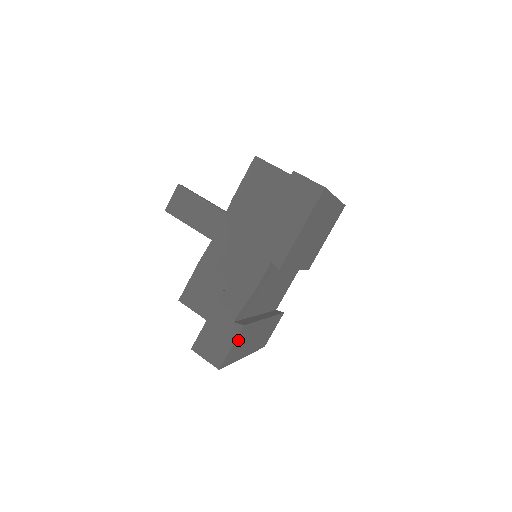
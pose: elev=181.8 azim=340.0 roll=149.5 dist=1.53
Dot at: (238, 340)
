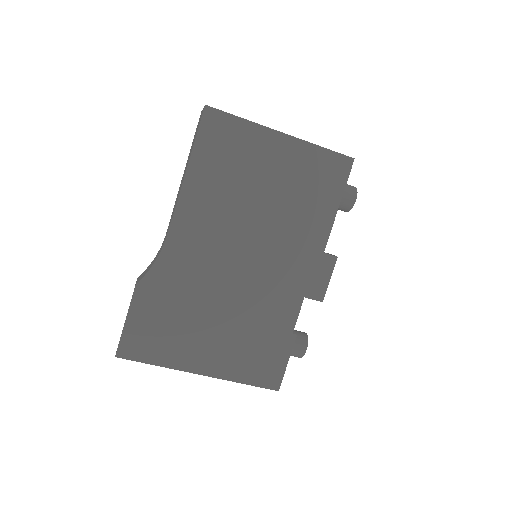
Dot at: (139, 320)
